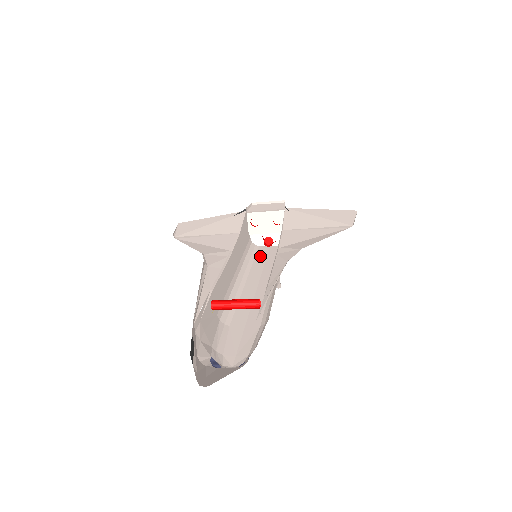
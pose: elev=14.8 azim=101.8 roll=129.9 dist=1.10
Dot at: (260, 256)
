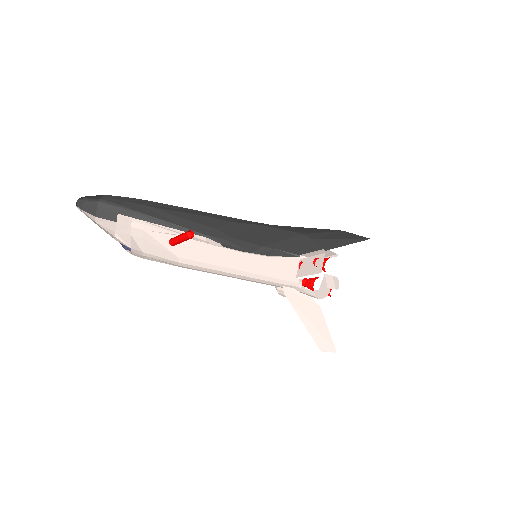
Dot at: (289, 288)
